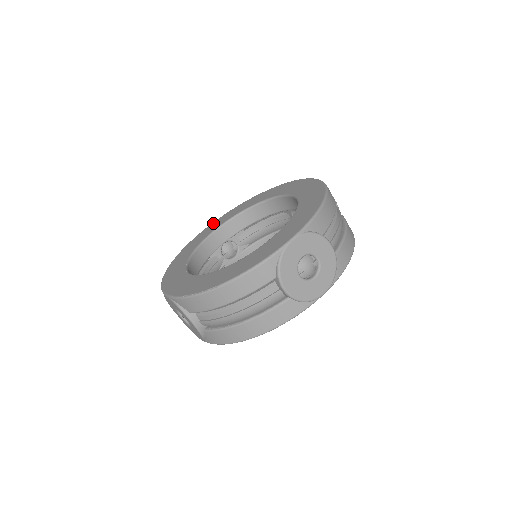
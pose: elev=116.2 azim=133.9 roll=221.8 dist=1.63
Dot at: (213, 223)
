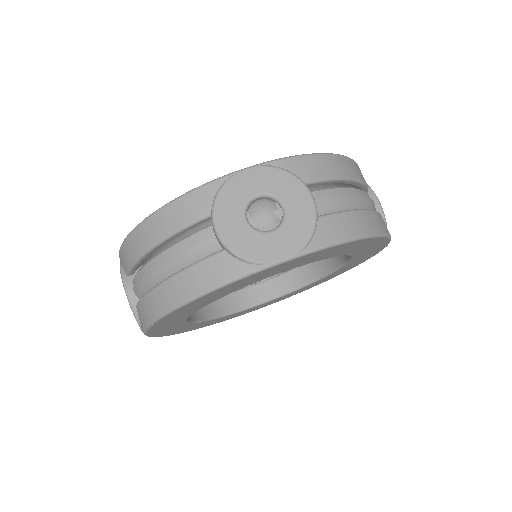
Dot at: occluded
